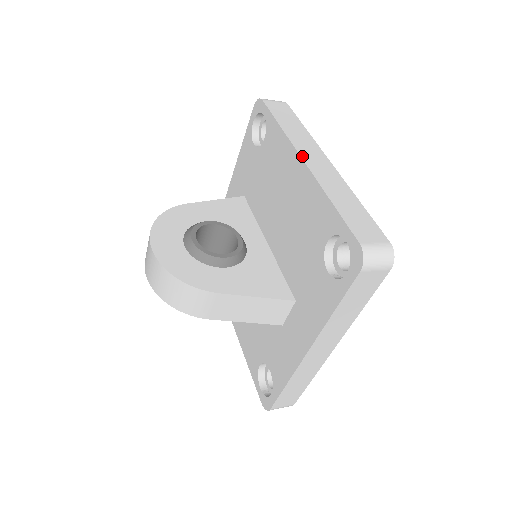
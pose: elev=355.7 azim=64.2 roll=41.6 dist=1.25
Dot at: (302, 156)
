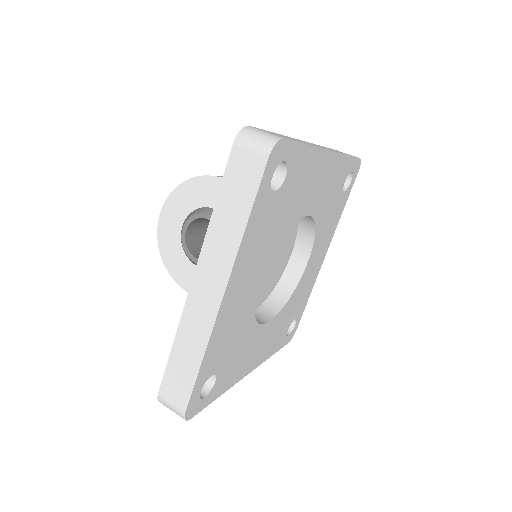
Dot at: (195, 275)
